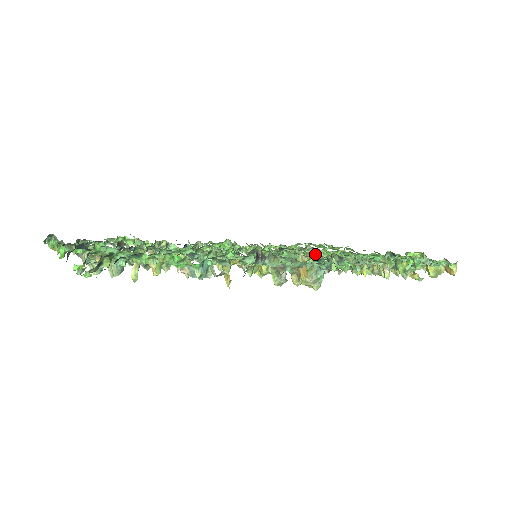
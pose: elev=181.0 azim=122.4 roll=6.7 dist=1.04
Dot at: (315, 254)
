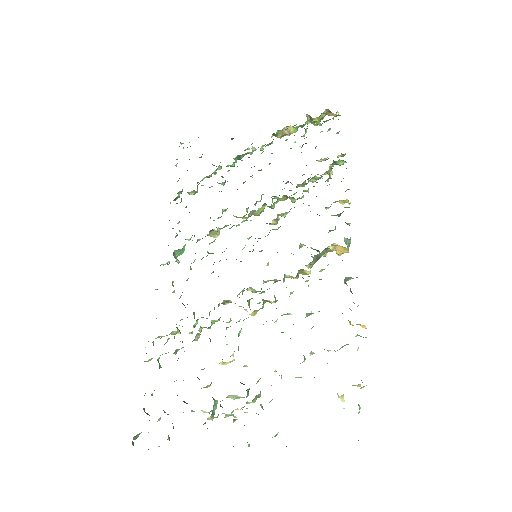
Dot at: (289, 211)
